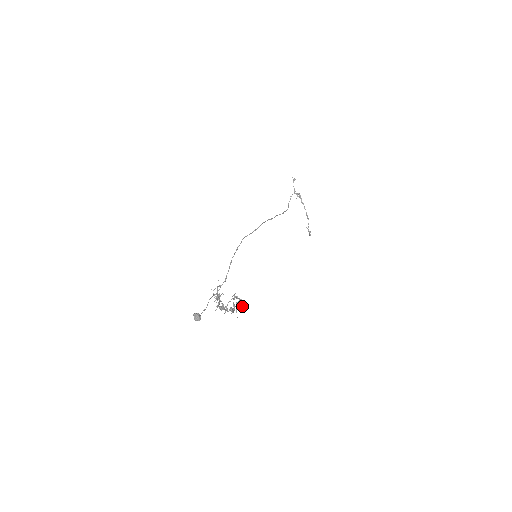
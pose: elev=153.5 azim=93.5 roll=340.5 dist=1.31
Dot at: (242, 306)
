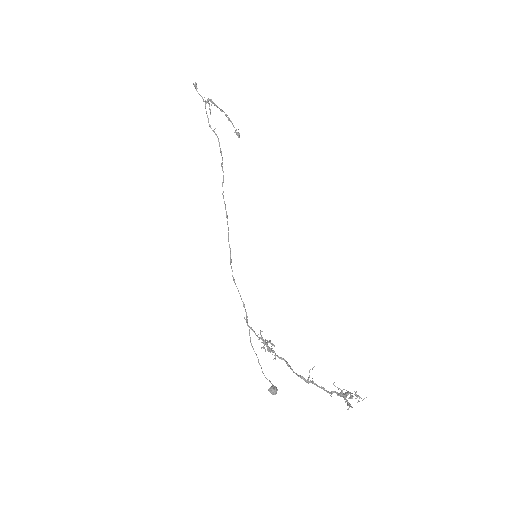
Dot at: occluded
